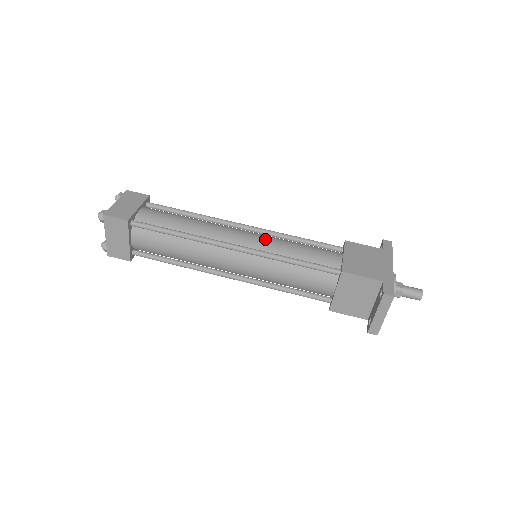
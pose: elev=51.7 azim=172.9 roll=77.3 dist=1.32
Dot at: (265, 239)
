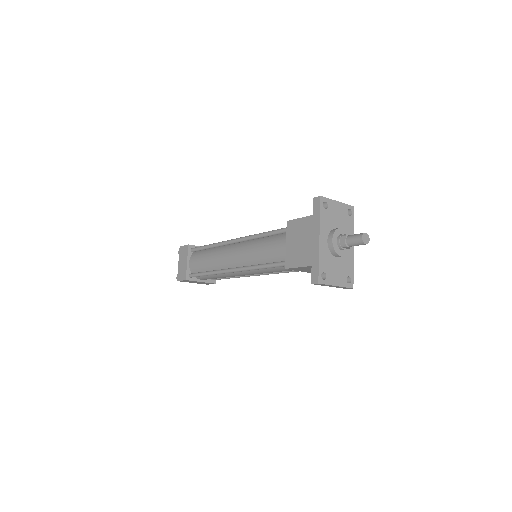
Dot at: (244, 253)
